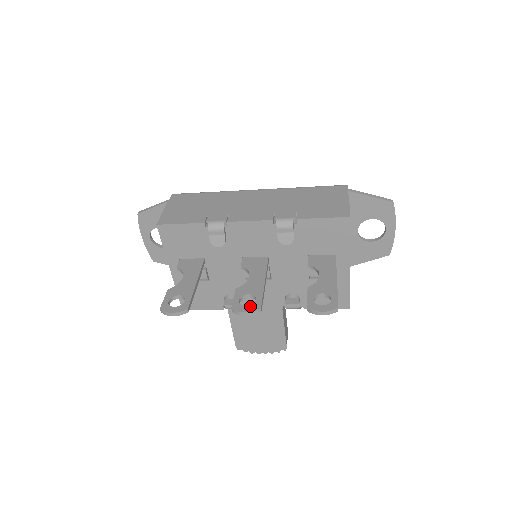
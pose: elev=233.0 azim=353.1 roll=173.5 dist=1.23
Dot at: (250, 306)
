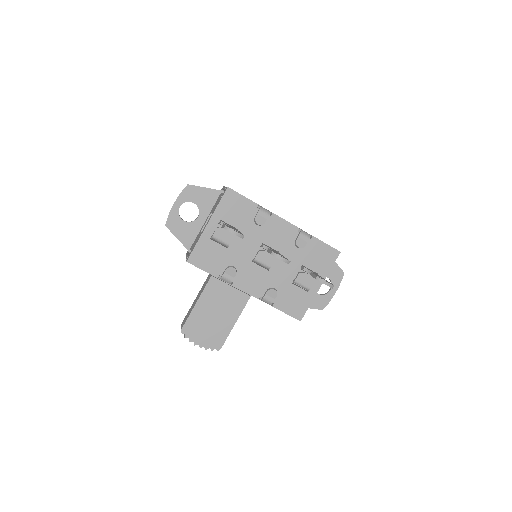
Dot at: occluded
